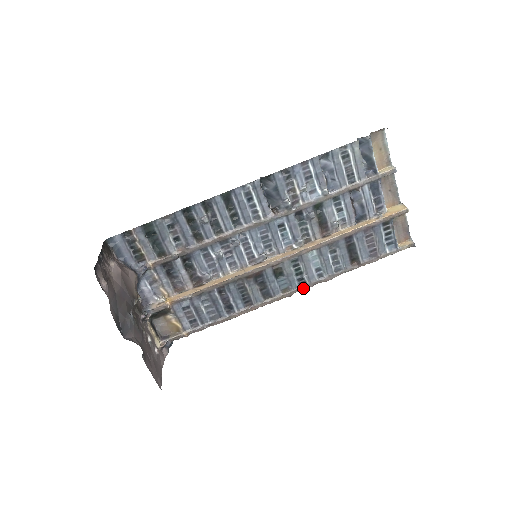
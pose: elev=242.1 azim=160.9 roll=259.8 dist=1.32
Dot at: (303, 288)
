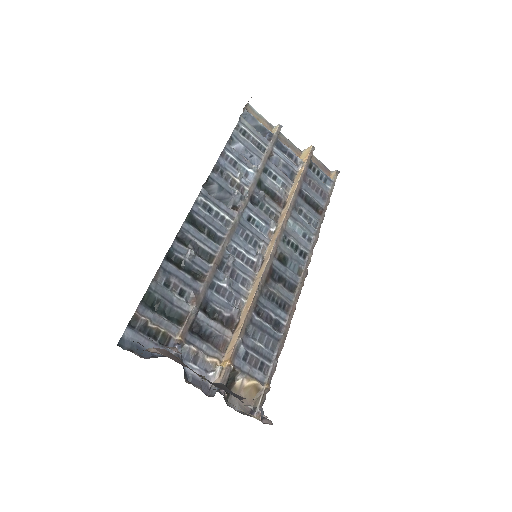
Dot at: (309, 259)
